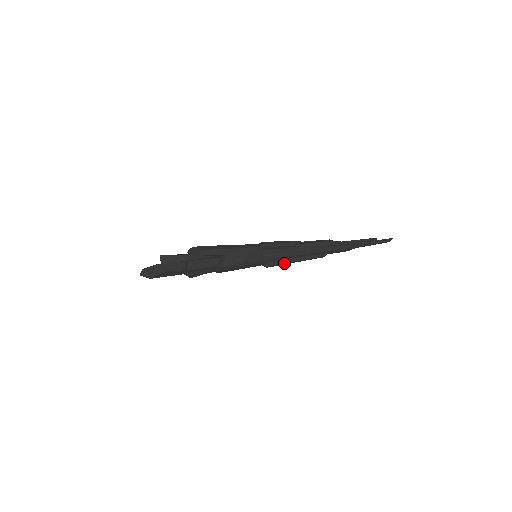
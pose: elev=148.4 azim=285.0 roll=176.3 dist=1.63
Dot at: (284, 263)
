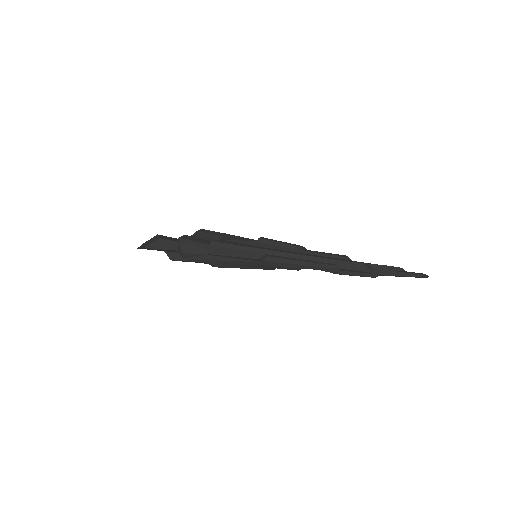
Dot at: (283, 259)
